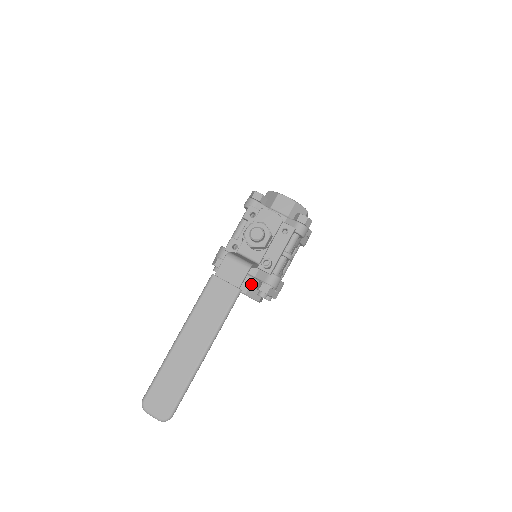
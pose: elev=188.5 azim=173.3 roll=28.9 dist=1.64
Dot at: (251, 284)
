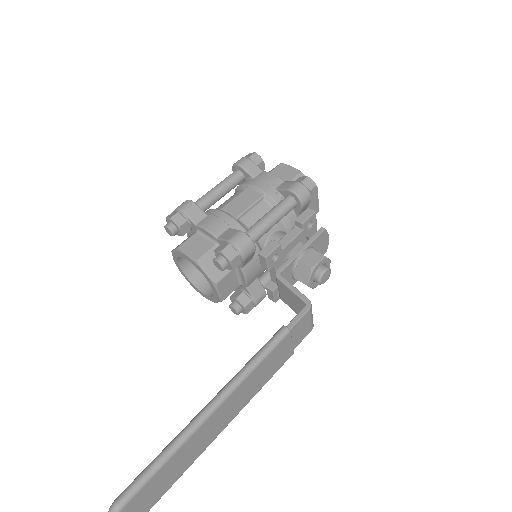
Dot at: occluded
